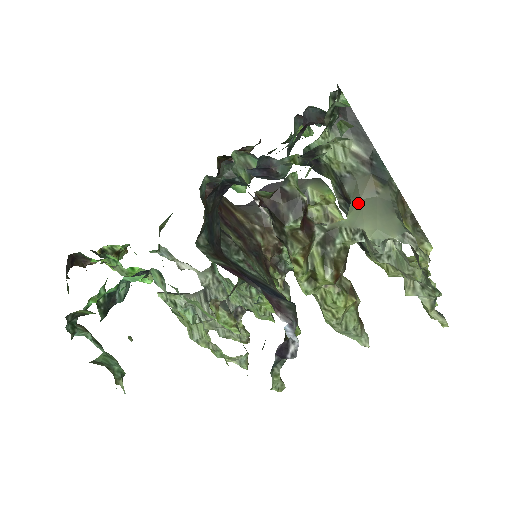
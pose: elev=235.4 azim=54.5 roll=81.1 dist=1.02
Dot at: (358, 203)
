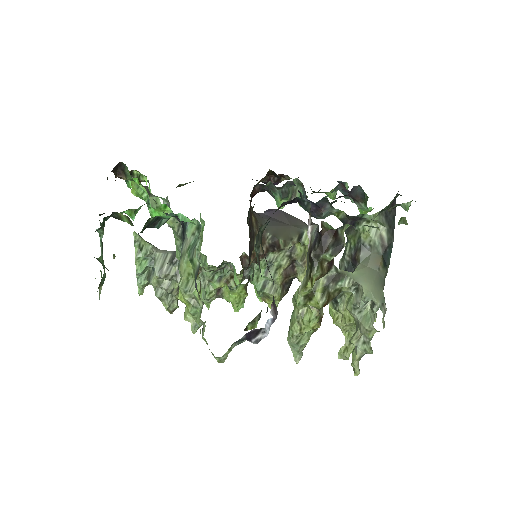
Dot at: (365, 268)
